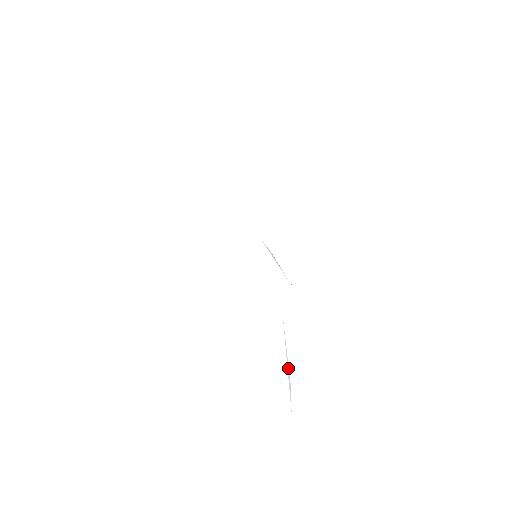
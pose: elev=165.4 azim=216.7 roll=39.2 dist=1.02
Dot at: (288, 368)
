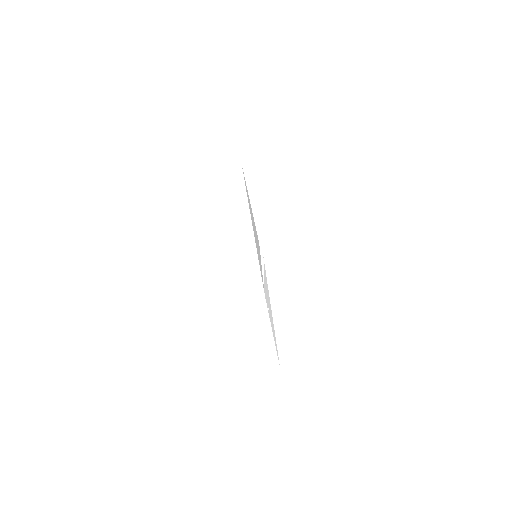
Dot at: (272, 353)
